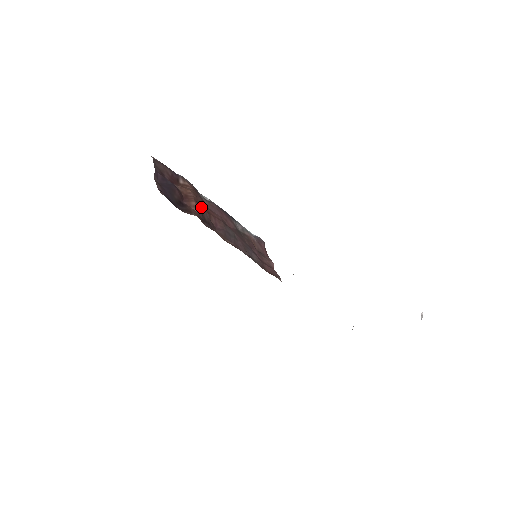
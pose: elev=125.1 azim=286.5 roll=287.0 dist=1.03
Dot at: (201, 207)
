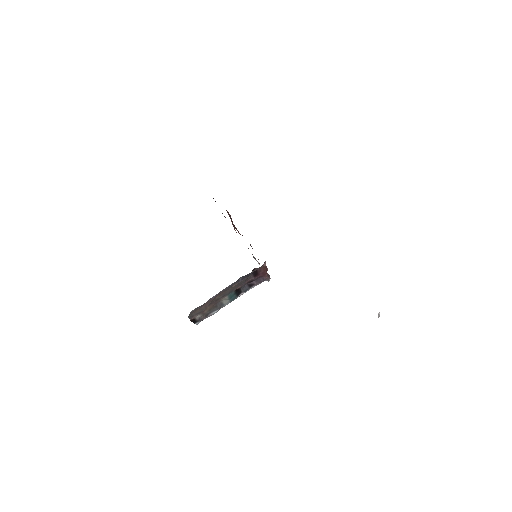
Dot at: (232, 224)
